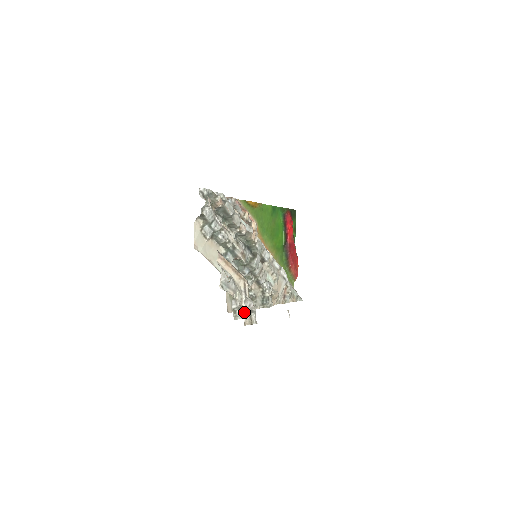
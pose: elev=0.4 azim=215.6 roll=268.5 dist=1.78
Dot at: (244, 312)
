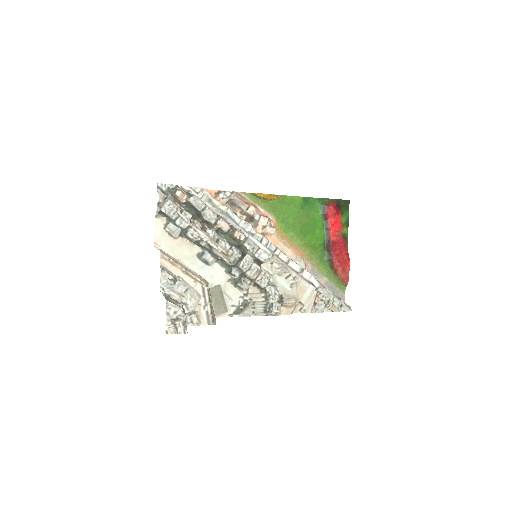
Dot at: (166, 319)
